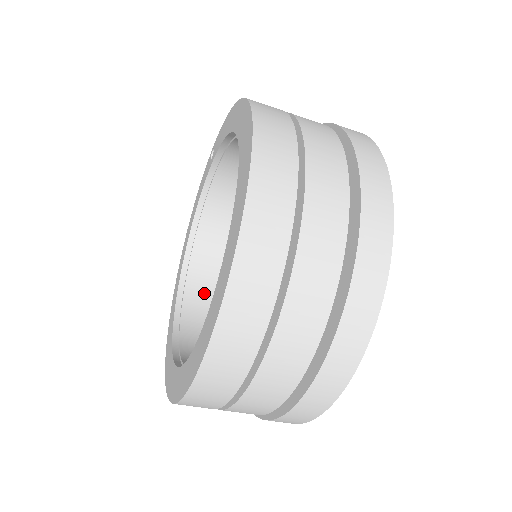
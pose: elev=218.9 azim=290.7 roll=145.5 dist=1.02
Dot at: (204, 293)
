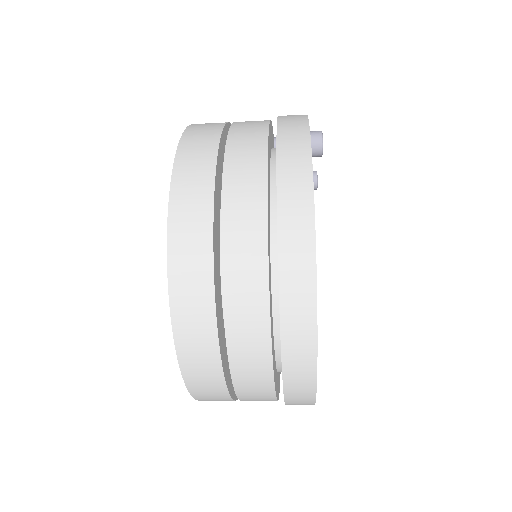
Dot at: occluded
